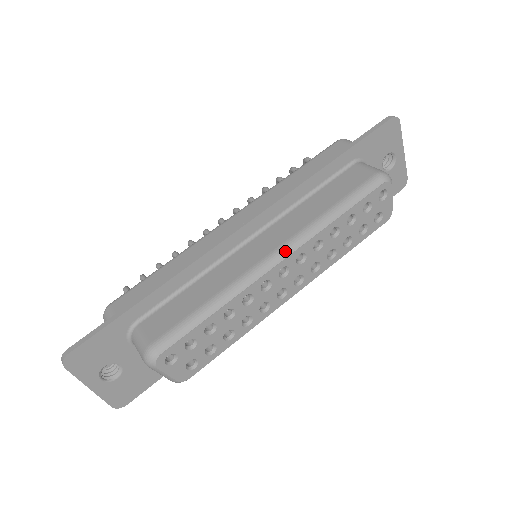
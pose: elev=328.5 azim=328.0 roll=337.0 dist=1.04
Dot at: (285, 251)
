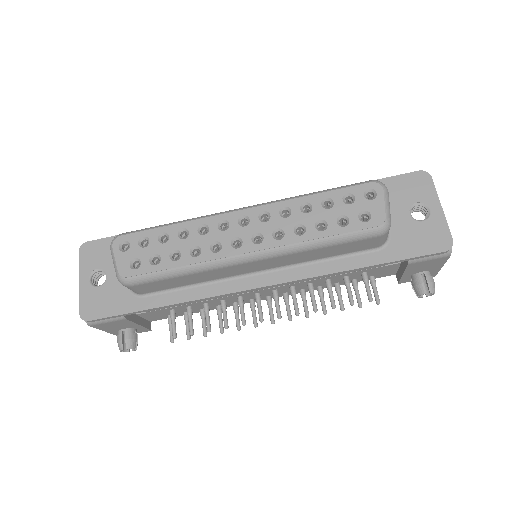
Dot at: (252, 206)
